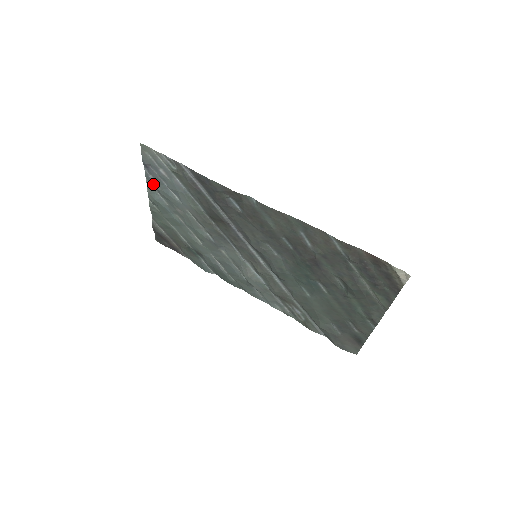
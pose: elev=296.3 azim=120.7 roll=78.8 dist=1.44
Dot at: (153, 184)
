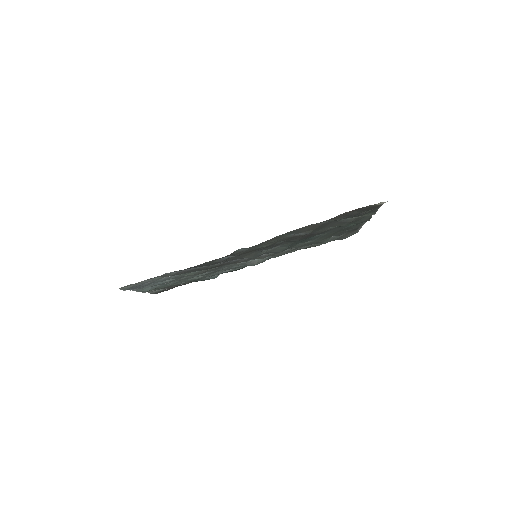
Dot at: (141, 288)
